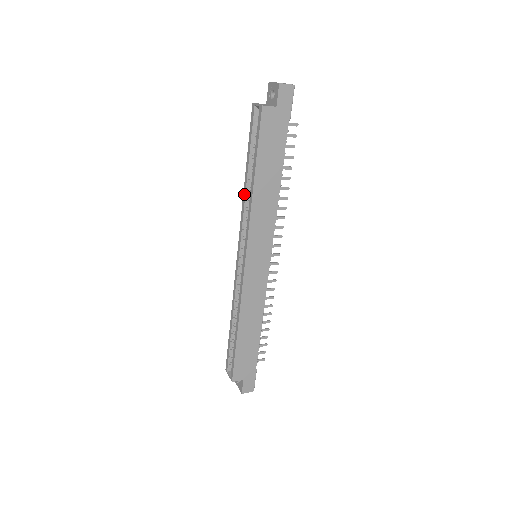
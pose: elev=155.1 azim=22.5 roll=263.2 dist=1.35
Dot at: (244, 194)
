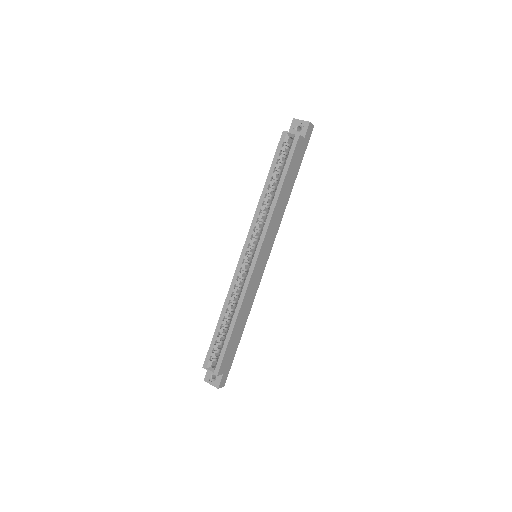
Dot at: (261, 201)
